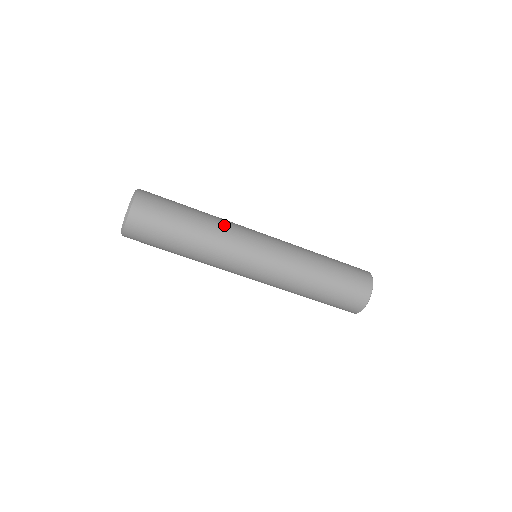
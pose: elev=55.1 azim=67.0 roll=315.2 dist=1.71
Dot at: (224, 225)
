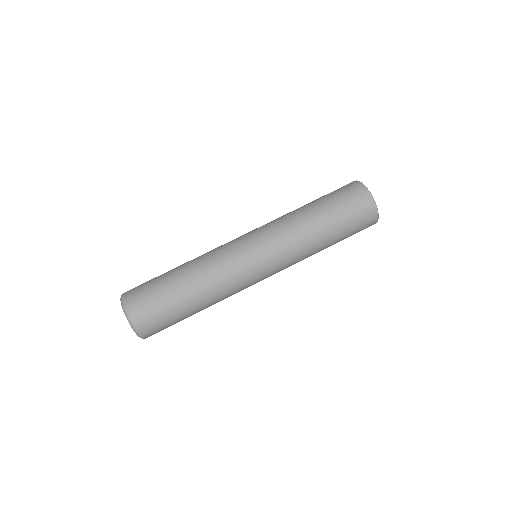
Dot at: occluded
